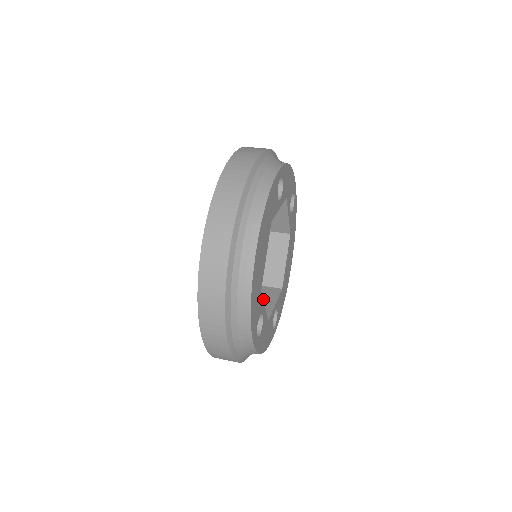
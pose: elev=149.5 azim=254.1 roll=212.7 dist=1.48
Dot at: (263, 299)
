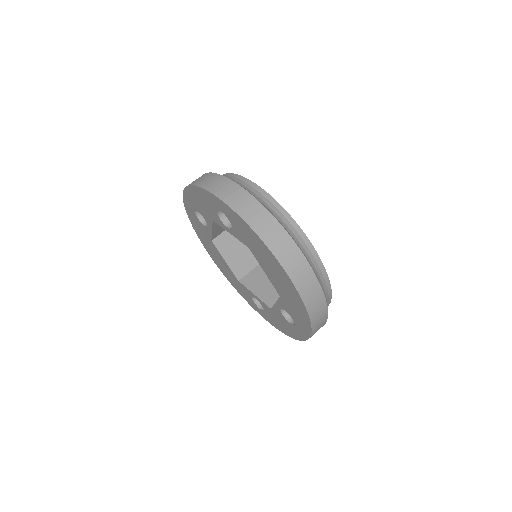
Dot at: (268, 279)
